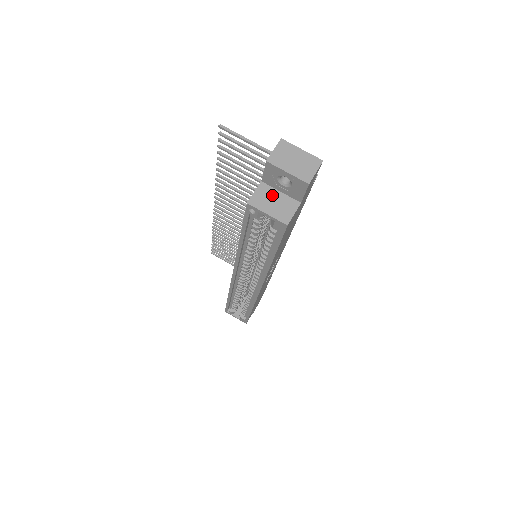
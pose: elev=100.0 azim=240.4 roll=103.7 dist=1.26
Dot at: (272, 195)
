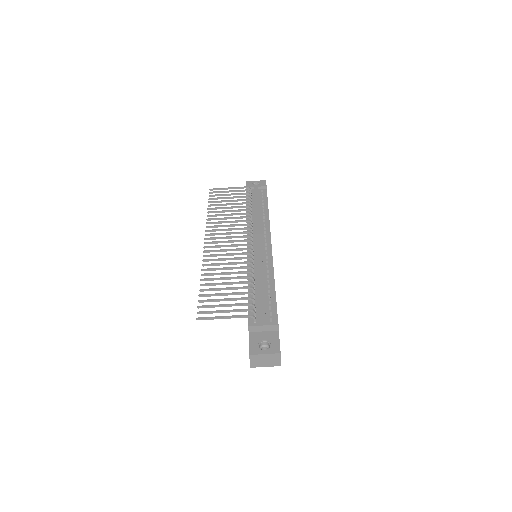
Dot at: occluded
